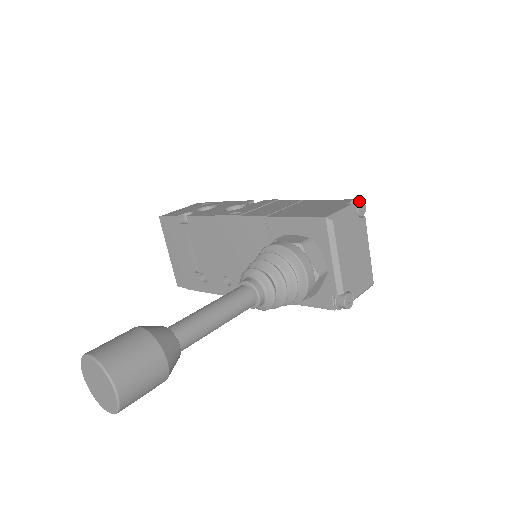
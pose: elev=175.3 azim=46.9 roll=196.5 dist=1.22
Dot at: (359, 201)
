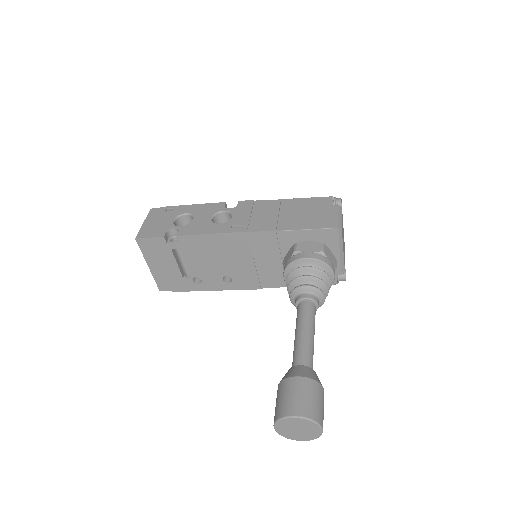
Dot at: (341, 200)
